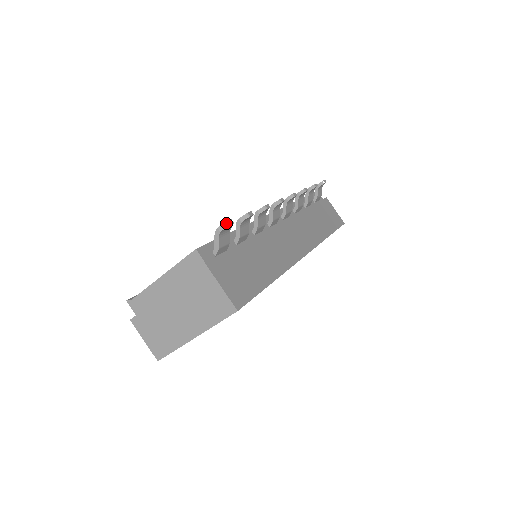
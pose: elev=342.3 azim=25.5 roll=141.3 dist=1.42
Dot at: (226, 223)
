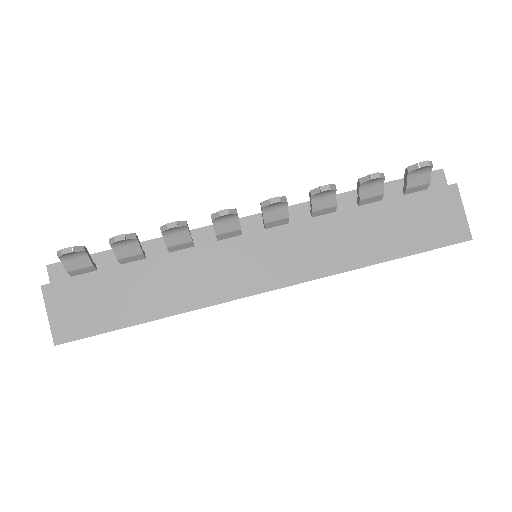
Dot at: (62, 250)
